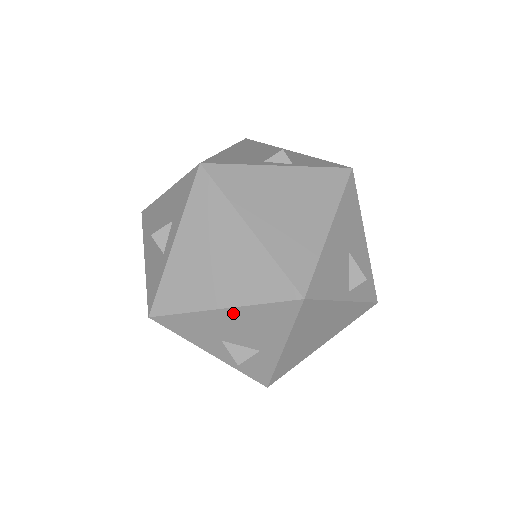
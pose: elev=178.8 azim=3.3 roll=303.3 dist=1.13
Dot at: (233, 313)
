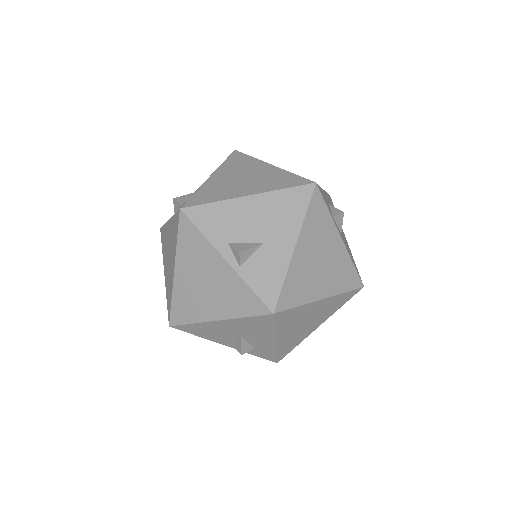
Dot at: occluded
